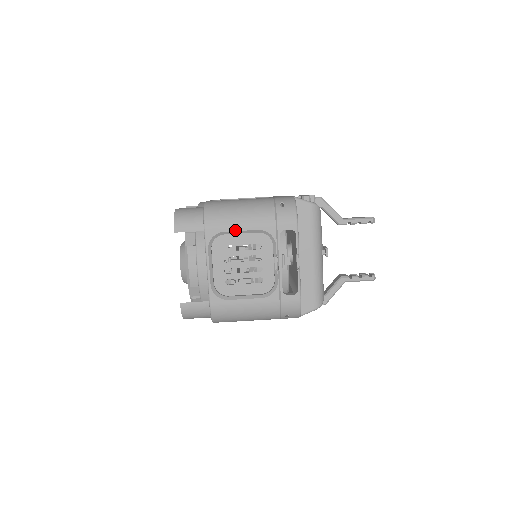
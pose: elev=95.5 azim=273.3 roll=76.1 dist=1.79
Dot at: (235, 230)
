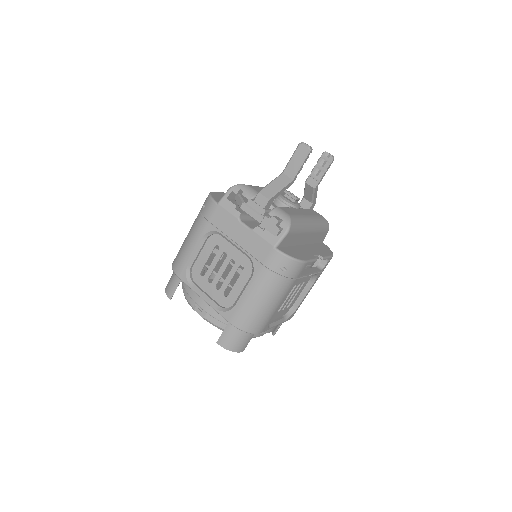
Dot at: occluded
